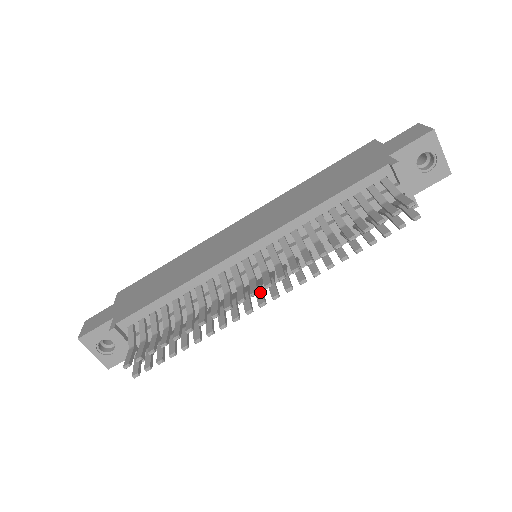
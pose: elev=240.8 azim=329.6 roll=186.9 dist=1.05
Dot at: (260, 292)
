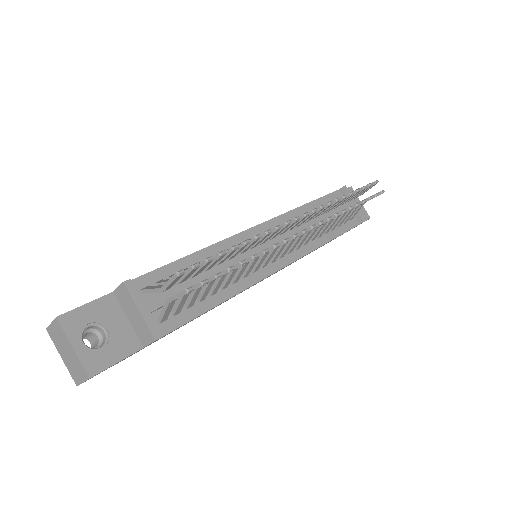
Dot at: occluded
